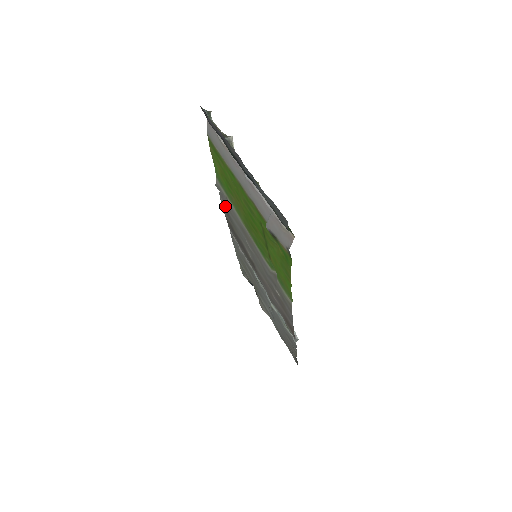
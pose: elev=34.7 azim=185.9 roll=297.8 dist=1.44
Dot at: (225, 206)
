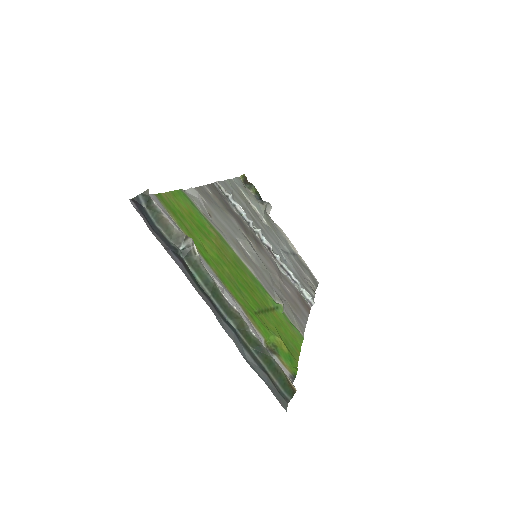
Dot at: (204, 202)
